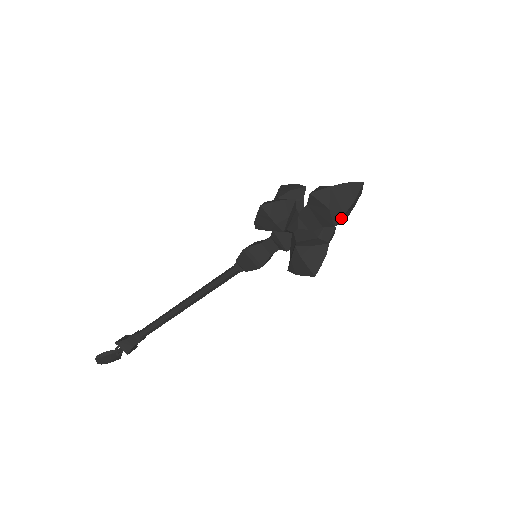
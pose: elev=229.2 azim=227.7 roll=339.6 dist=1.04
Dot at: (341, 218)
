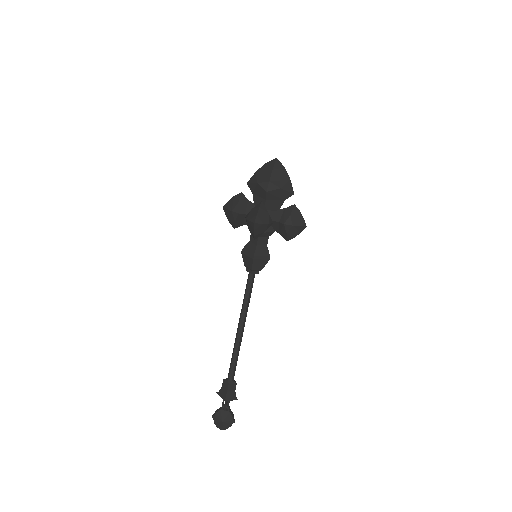
Dot at: (269, 185)
